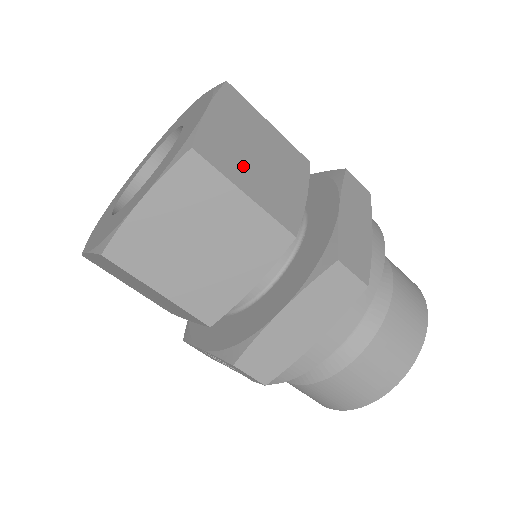
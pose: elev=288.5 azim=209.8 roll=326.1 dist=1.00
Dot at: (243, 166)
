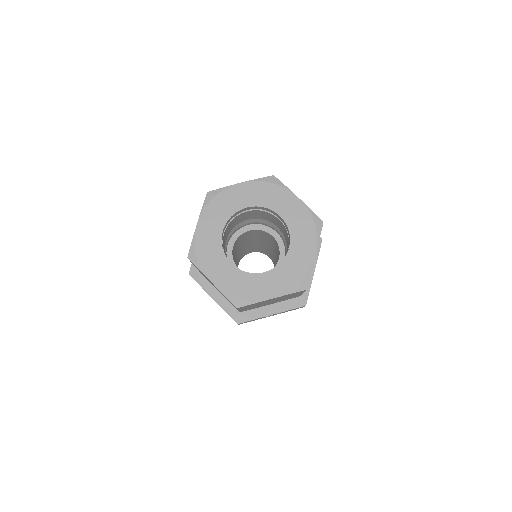
Dot at: occluded
